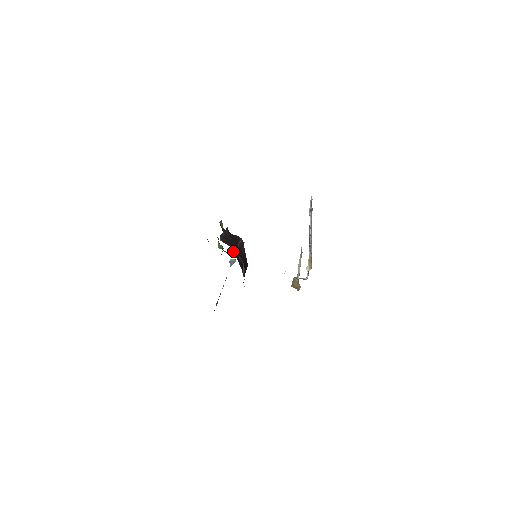
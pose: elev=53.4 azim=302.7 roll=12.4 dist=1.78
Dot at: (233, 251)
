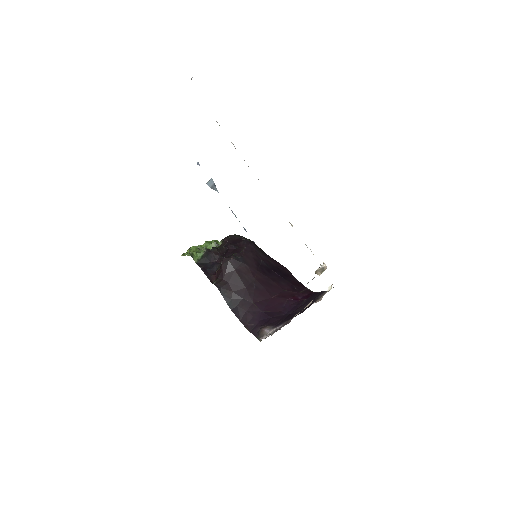
Dot at: (251, 304)
